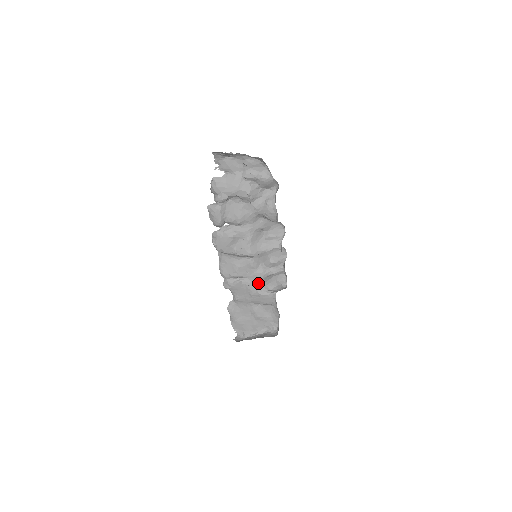
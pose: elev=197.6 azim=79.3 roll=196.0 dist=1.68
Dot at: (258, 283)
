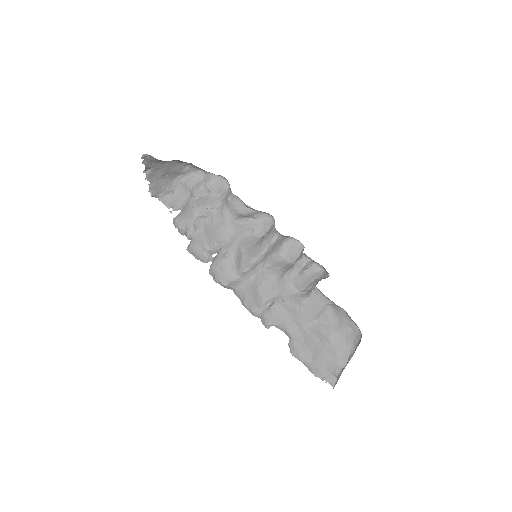
Dot at: (291, 291)
